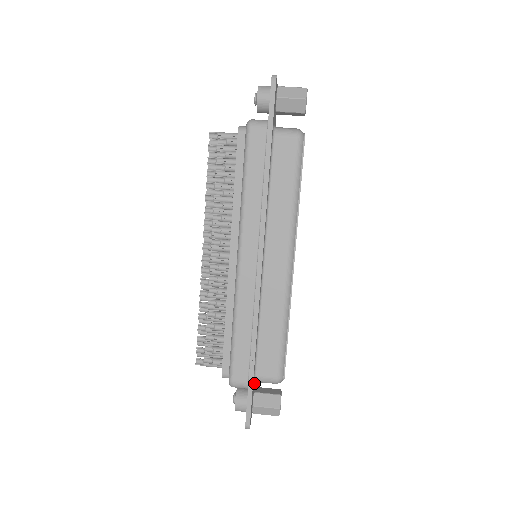
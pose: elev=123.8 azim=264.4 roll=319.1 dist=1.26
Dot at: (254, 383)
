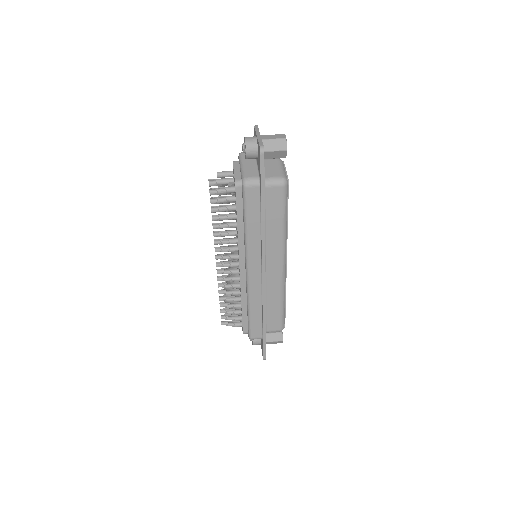
Dot at: occluded
